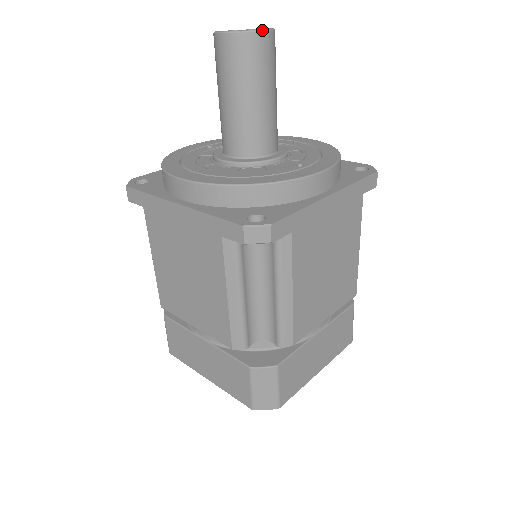
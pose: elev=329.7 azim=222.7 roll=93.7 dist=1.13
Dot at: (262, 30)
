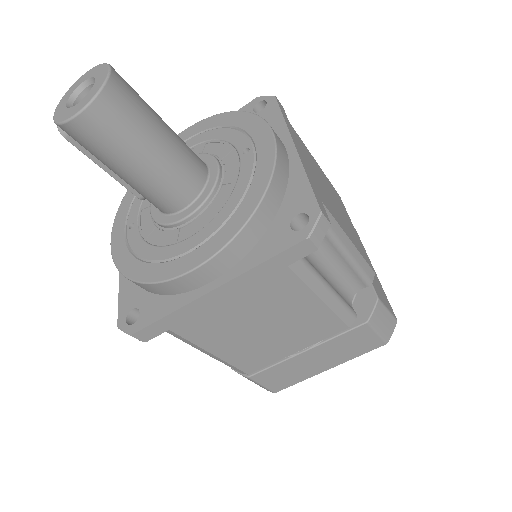
Dot at: (109, 74)
